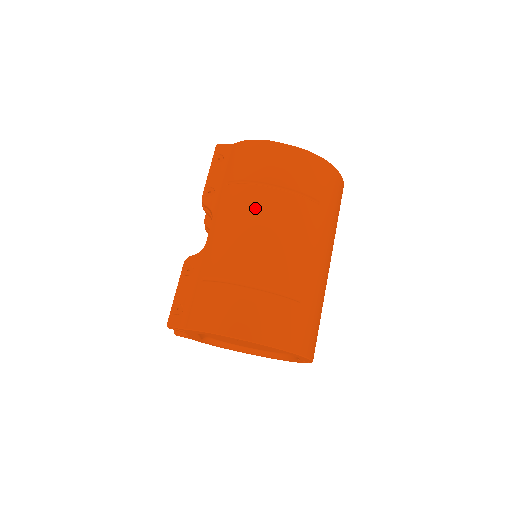
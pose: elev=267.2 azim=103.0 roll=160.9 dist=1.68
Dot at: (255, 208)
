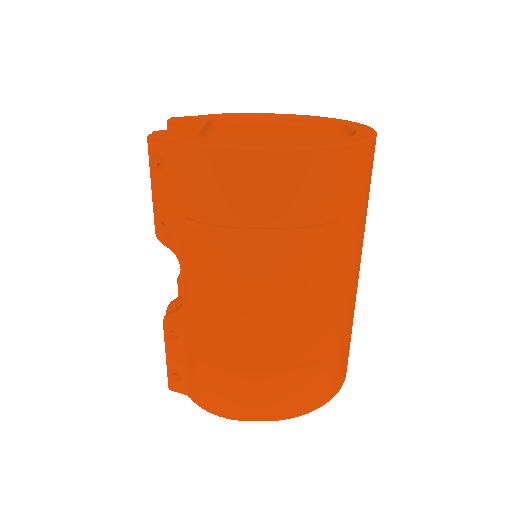
Dot at: (237, 270)
